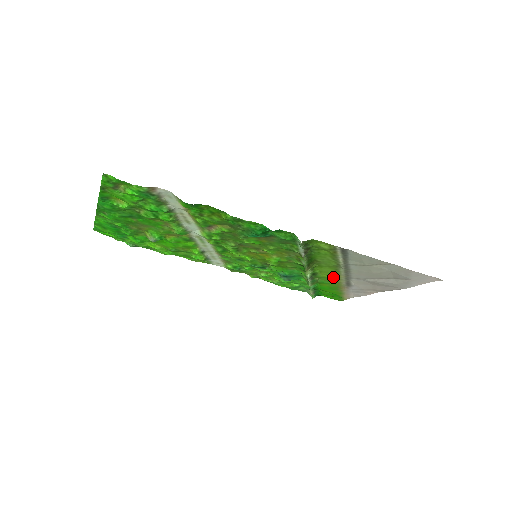
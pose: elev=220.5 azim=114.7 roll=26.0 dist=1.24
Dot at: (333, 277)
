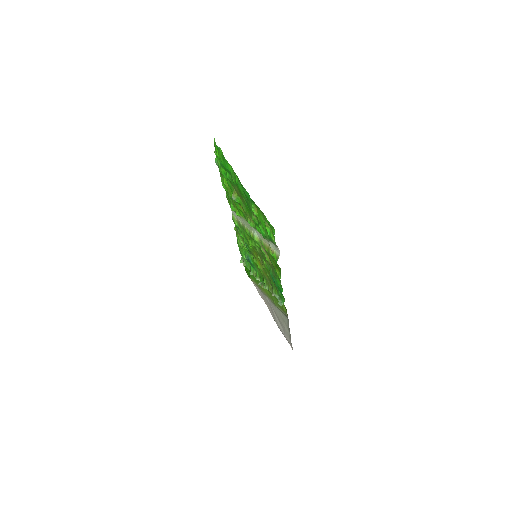
Dot at: (264, 290)
